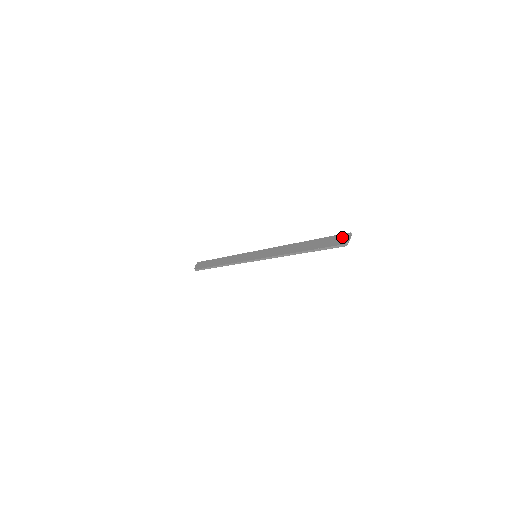
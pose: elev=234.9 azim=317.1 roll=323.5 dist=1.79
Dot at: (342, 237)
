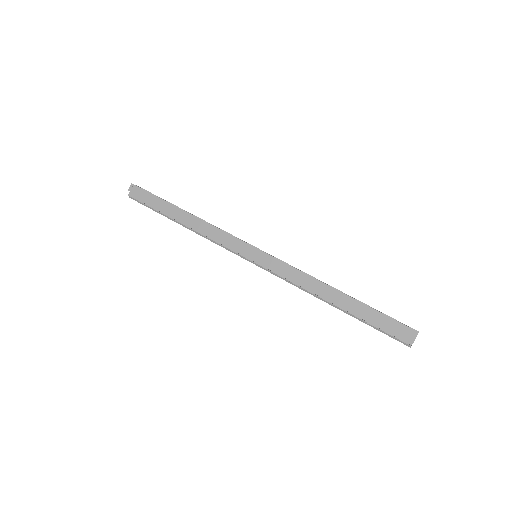
Dot at: (407, 332)
